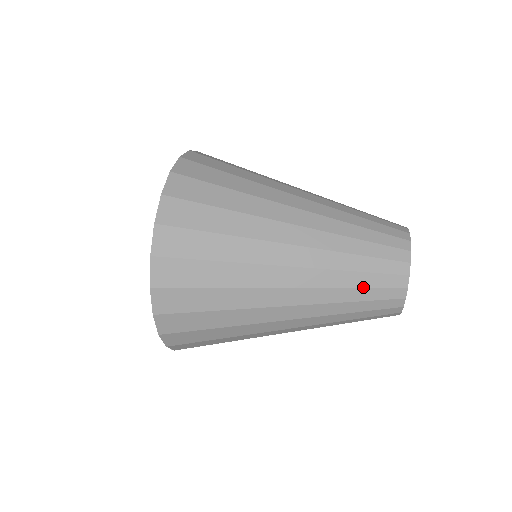
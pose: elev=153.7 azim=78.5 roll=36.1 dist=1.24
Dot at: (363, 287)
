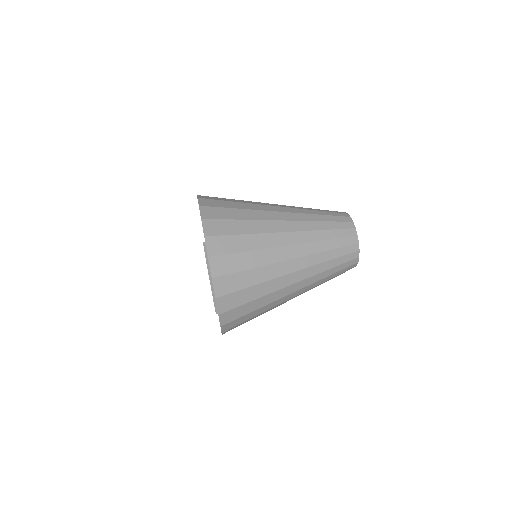
Dot at: occluded
